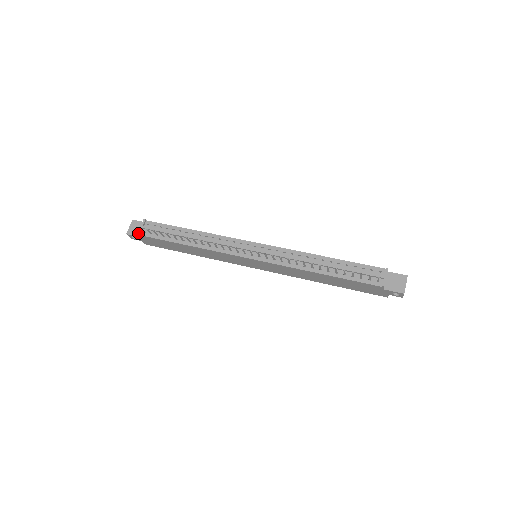
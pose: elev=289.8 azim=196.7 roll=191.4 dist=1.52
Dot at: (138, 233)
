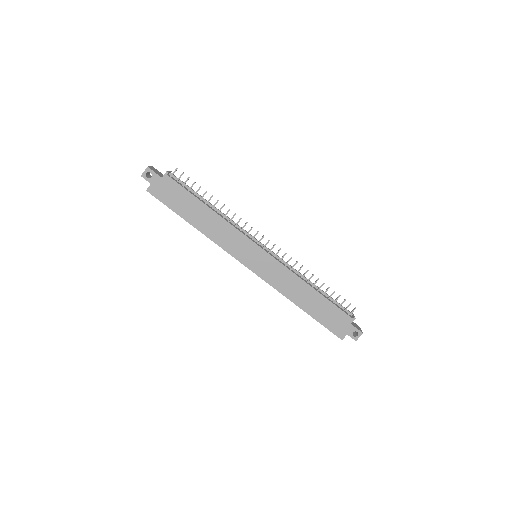
Dot at: (167, 171)
